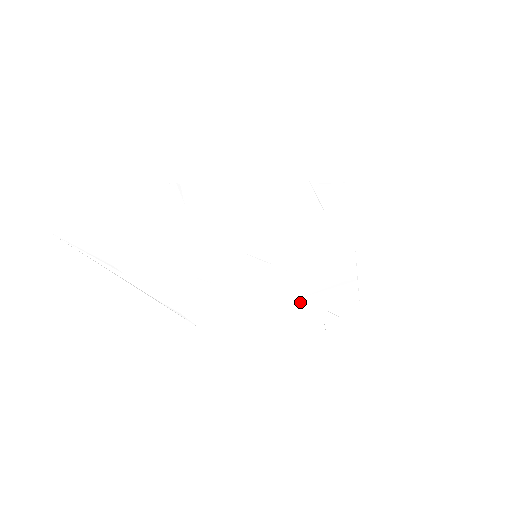
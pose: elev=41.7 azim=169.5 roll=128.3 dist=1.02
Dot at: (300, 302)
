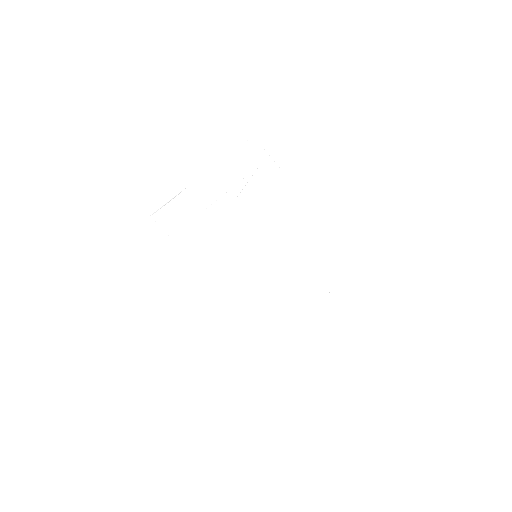
Dot at: (304, 279)
